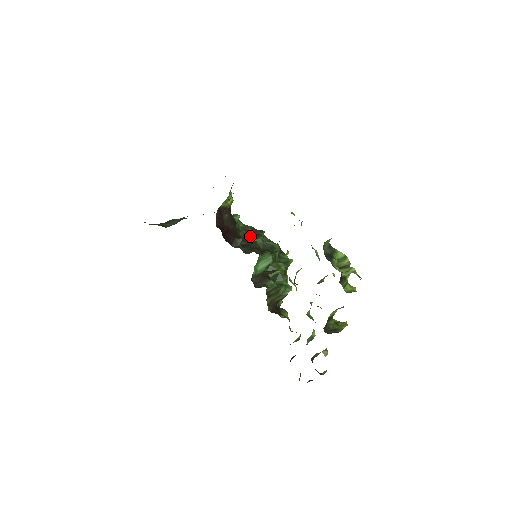
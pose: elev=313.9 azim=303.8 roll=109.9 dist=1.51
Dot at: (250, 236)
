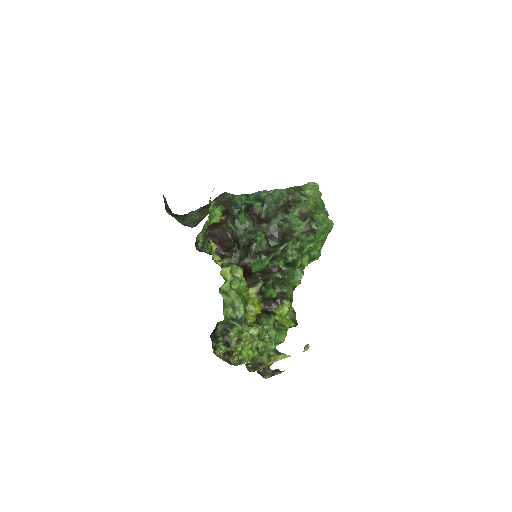
Dot at: (273, 218)
